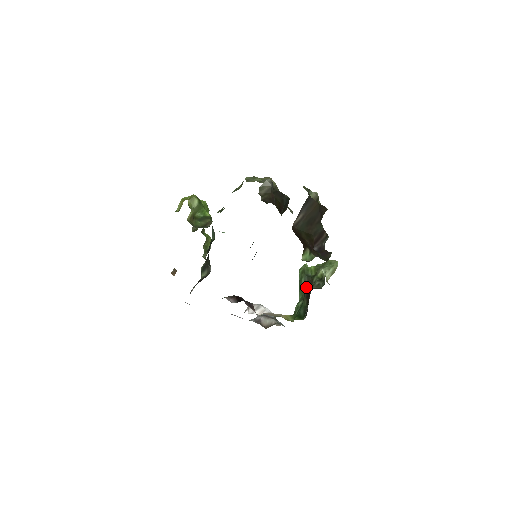
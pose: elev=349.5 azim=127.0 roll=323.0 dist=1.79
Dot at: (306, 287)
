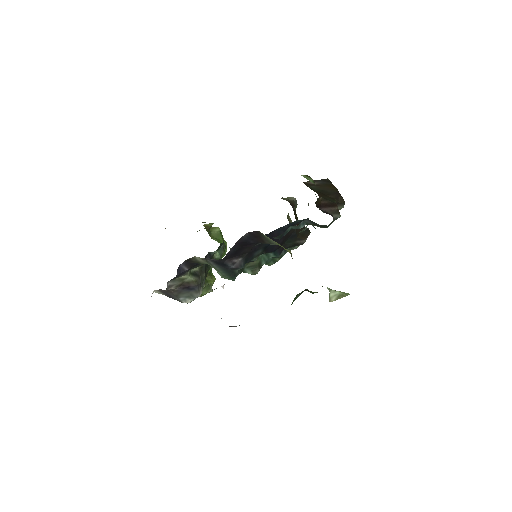
Dot at: occluded
